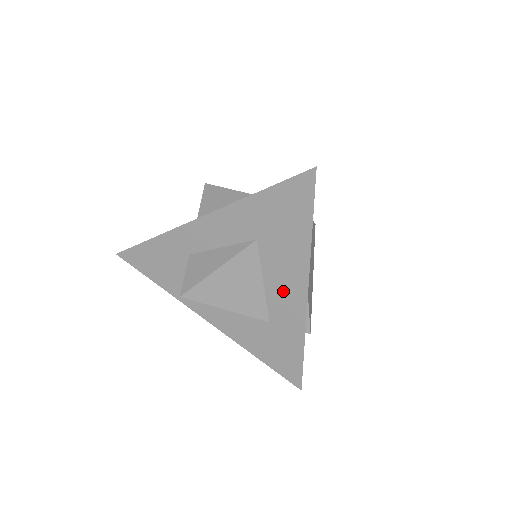
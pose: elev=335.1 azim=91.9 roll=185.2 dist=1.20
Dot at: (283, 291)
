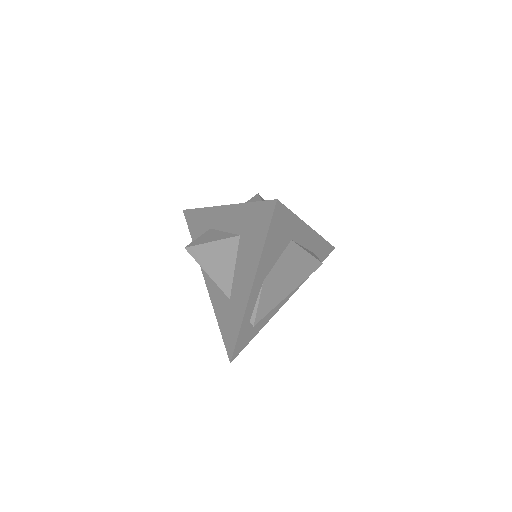
Dot at: (241, 280)
